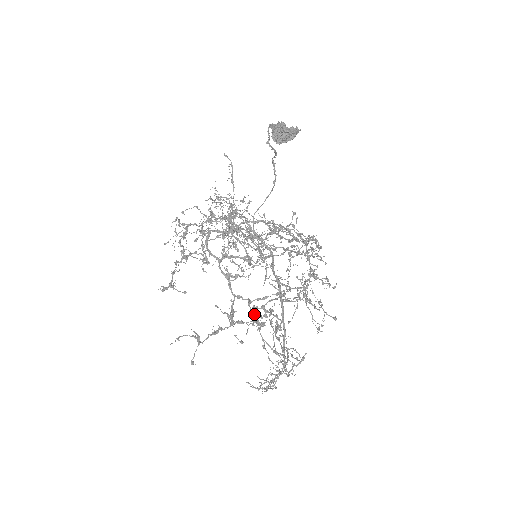
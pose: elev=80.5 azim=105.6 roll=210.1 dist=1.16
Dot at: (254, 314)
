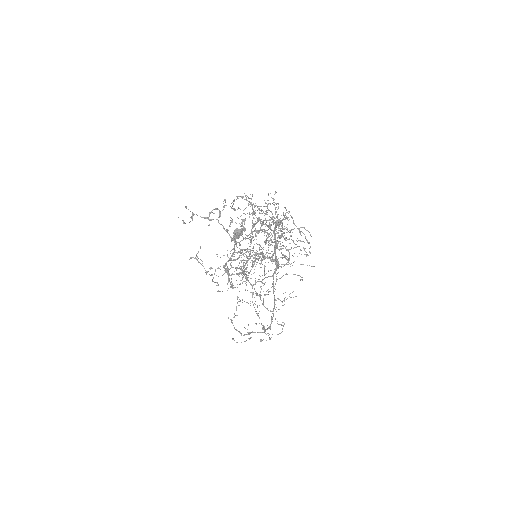
Dot at: (242, 229)
